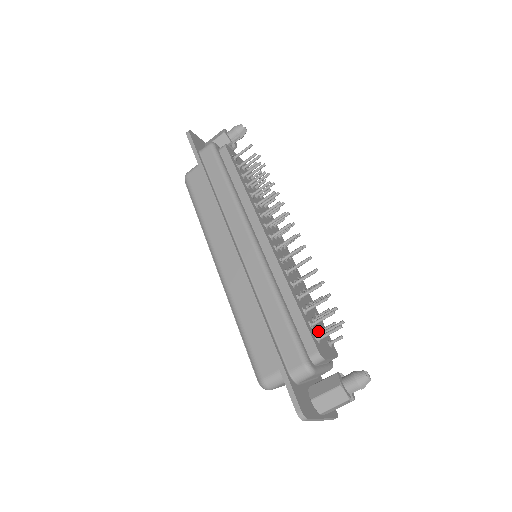
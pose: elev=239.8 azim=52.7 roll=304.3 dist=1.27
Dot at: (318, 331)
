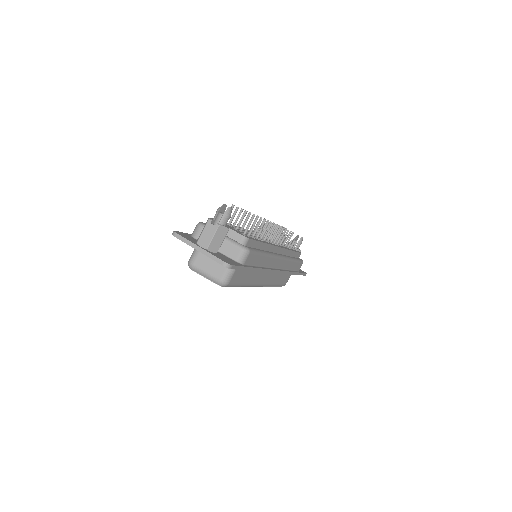
Dot at: (236, 229)
